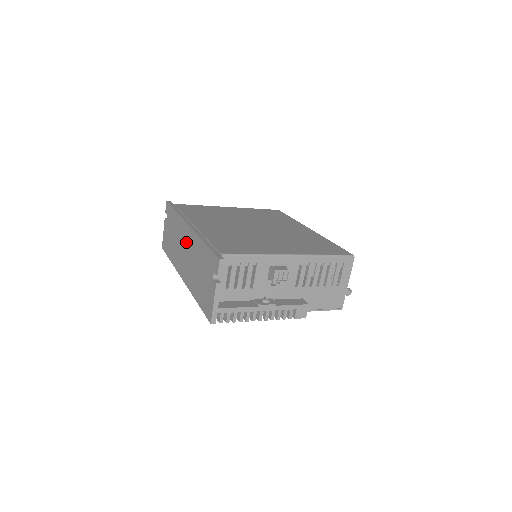
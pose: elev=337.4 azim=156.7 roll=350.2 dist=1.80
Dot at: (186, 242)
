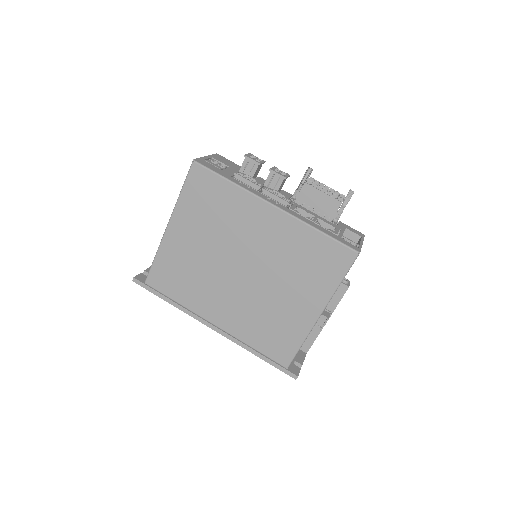
Dot at: occluded
